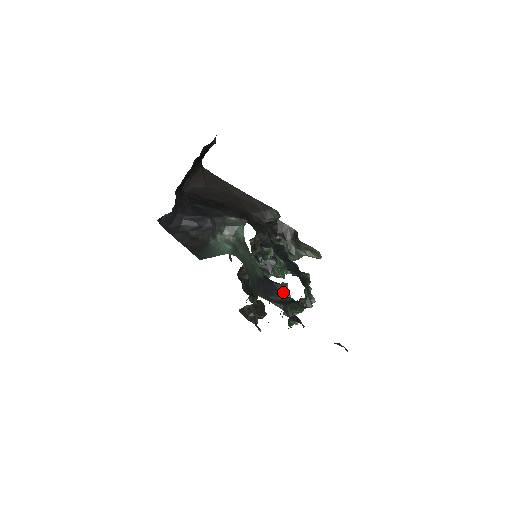
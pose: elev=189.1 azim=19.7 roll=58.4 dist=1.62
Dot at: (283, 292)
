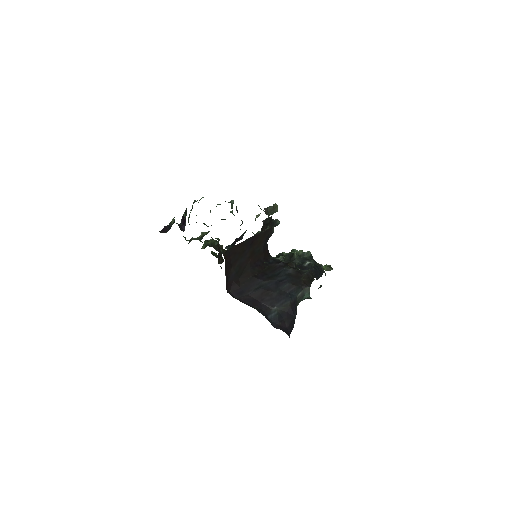
Dot at: occluded
